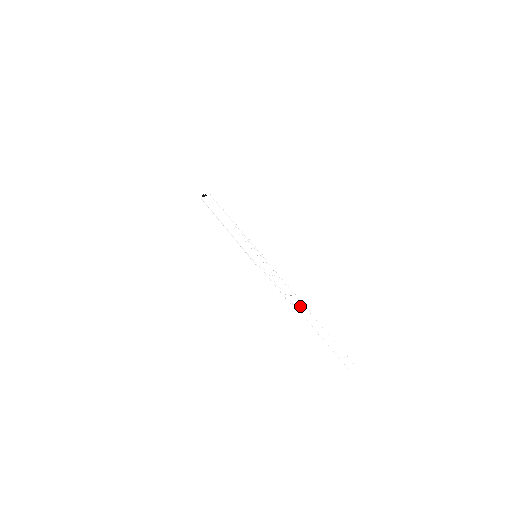
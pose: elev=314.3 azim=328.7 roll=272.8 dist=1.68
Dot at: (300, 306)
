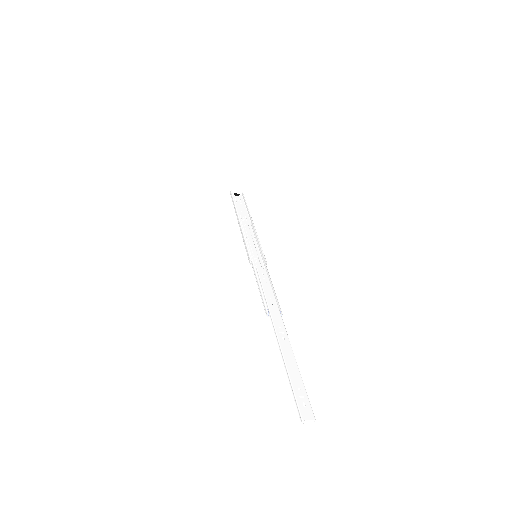
Dot at: (277, 319)
